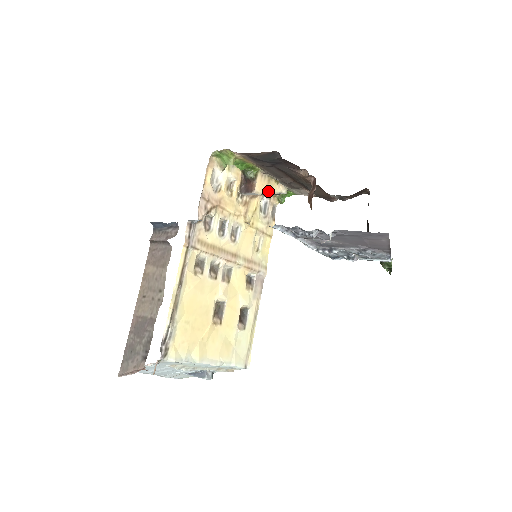
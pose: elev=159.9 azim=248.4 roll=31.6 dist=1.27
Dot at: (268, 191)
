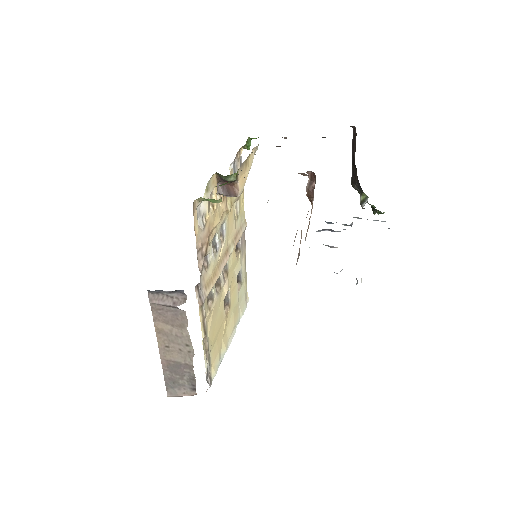
Dot at: (247, 175)
